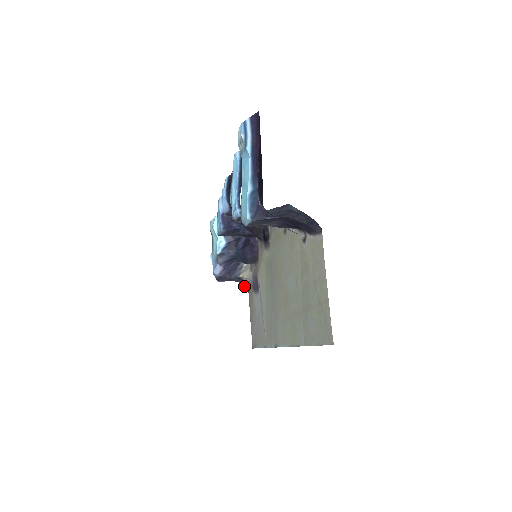
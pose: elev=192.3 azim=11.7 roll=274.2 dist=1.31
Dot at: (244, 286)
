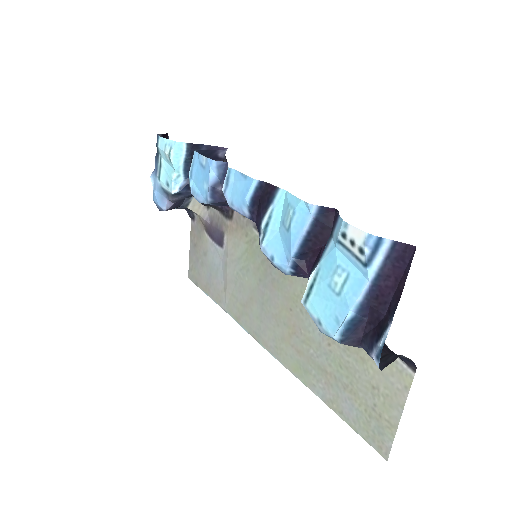
Dot at: (187, 212)
